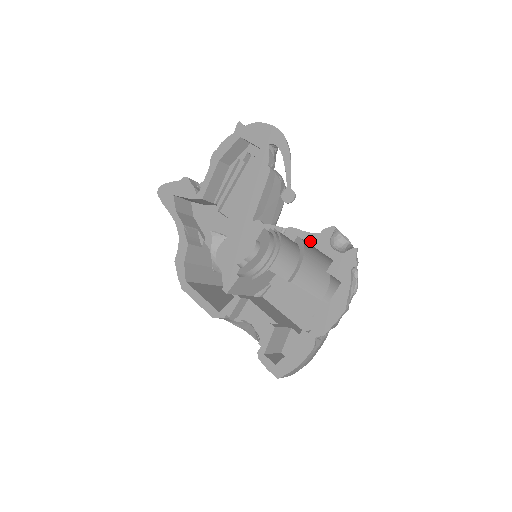
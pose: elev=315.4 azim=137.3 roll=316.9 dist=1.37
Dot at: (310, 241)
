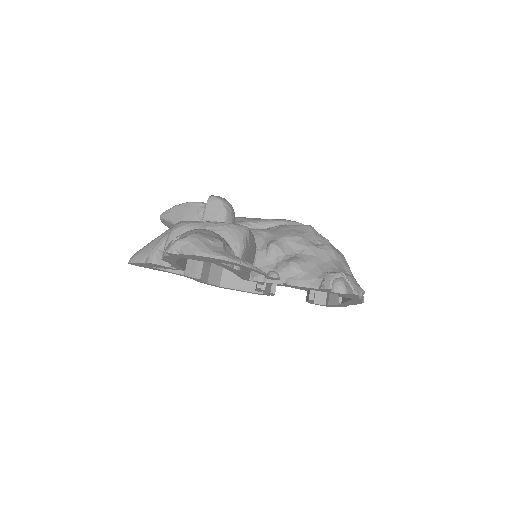
Dot at: occluded
